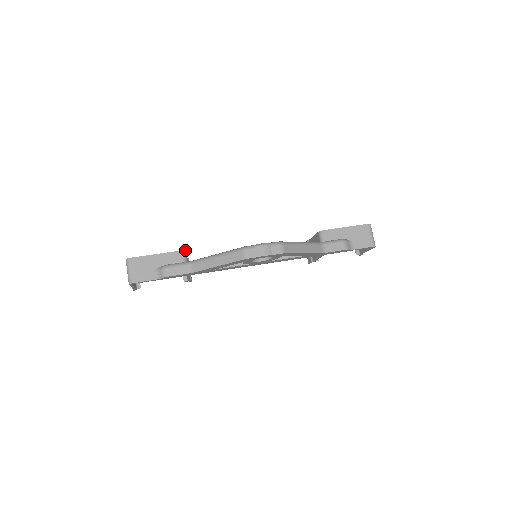
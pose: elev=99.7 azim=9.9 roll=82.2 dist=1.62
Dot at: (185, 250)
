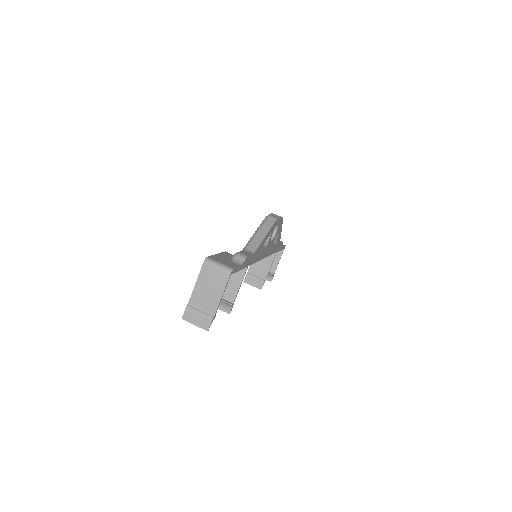
Dot at: occluded
